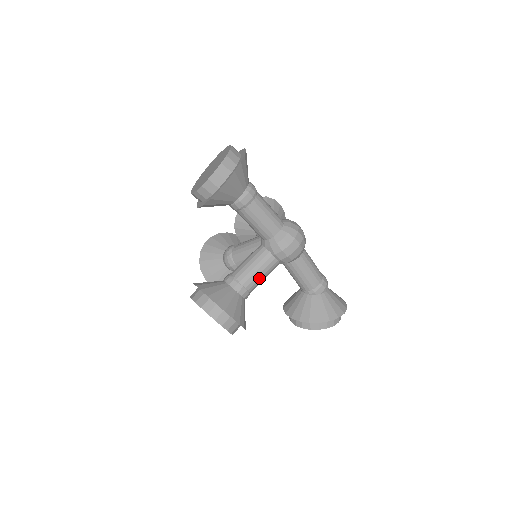
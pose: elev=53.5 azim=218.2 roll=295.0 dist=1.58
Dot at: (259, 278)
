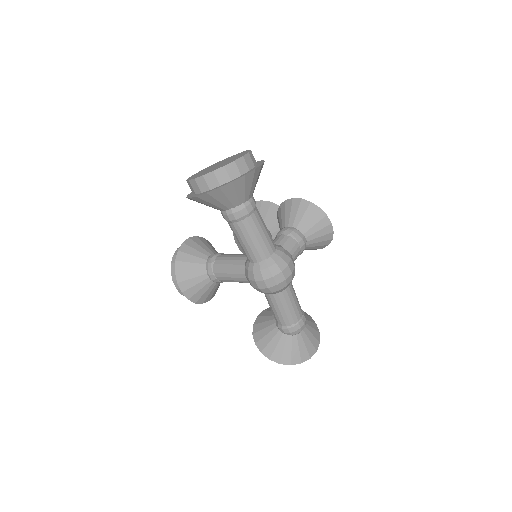
Dot at: (230, 279)
